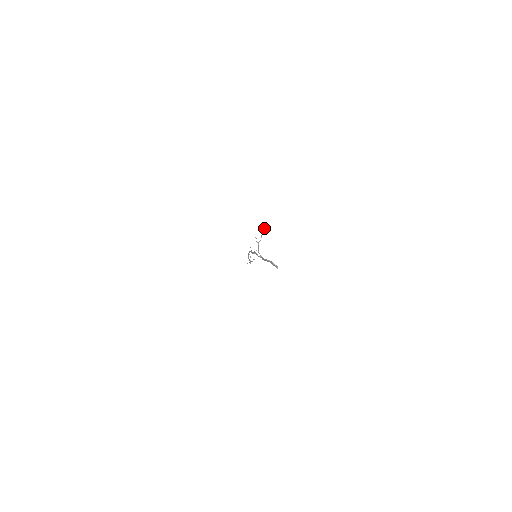
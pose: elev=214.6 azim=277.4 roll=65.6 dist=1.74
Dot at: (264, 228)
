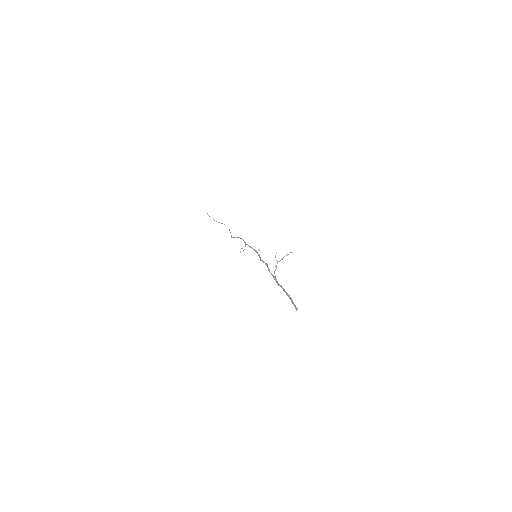
Dot at: (291, 252)
